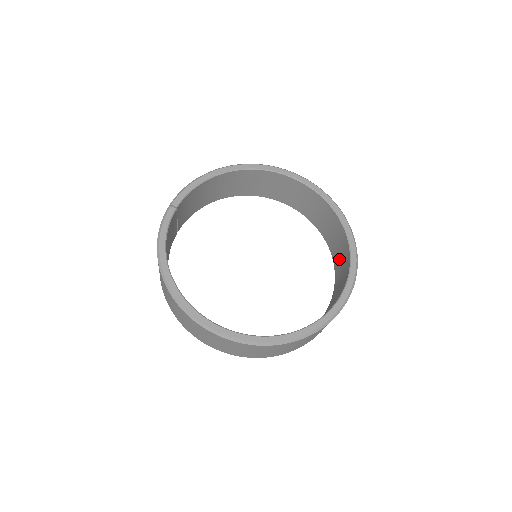
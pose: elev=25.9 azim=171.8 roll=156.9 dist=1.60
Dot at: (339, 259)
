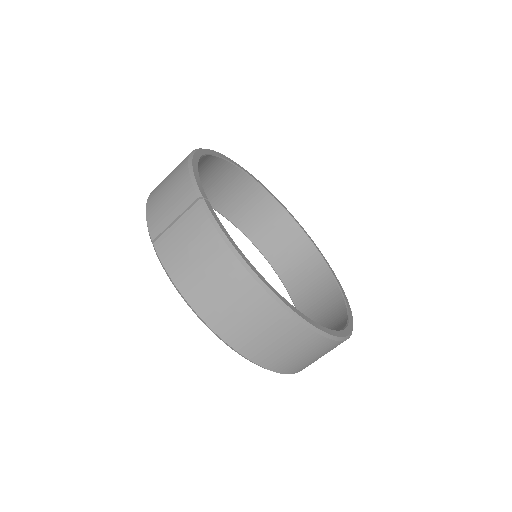
Dot at: (281, 249)
